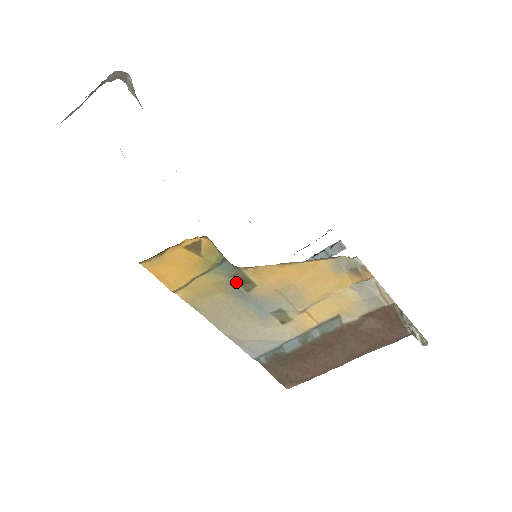
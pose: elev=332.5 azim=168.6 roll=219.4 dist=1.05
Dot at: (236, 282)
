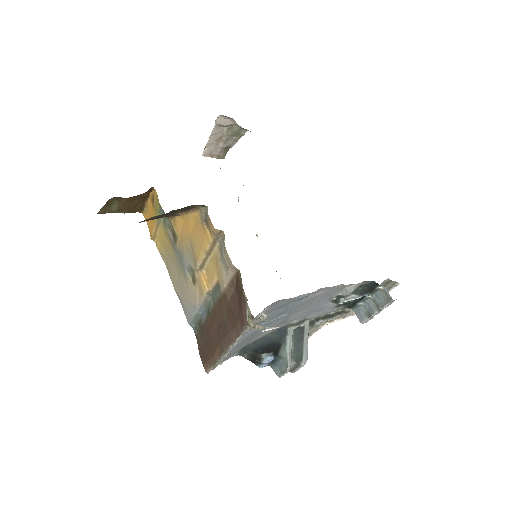
Dot at: (171, 234)
